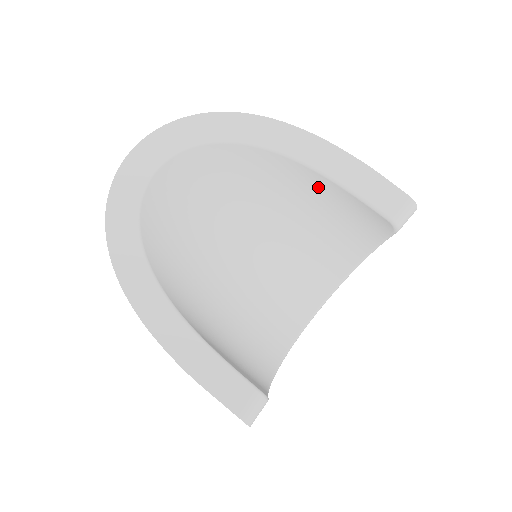
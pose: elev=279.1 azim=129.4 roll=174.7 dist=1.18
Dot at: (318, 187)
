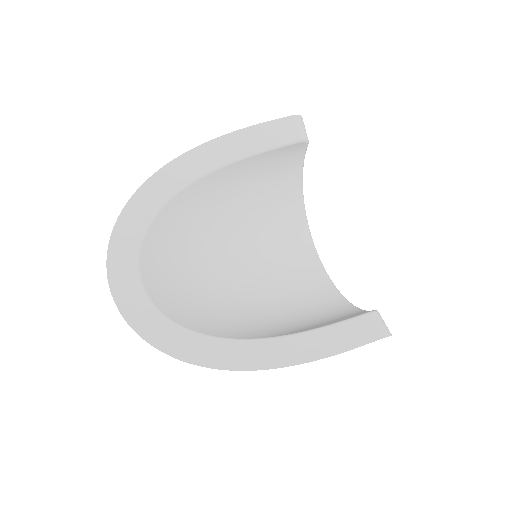
Dot at: (237, 173)
